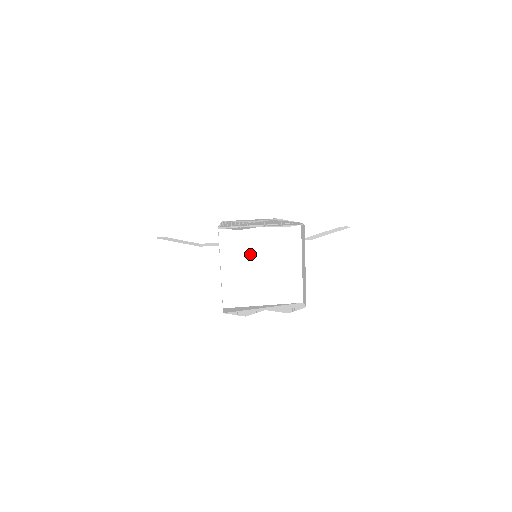
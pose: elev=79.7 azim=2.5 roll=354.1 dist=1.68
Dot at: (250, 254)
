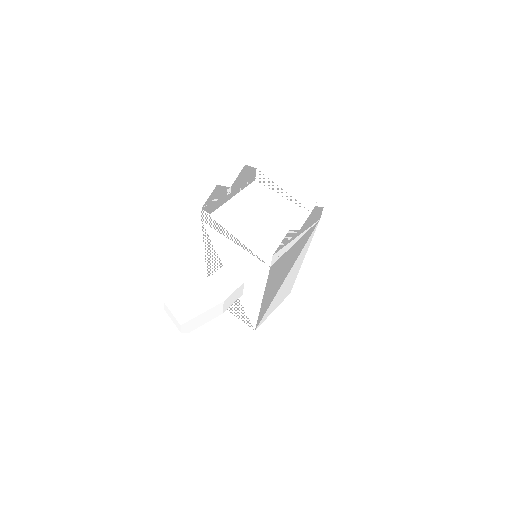
Dot at: (245, 219)
